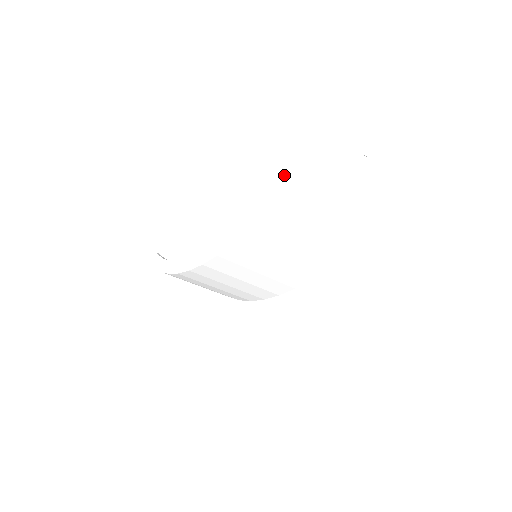
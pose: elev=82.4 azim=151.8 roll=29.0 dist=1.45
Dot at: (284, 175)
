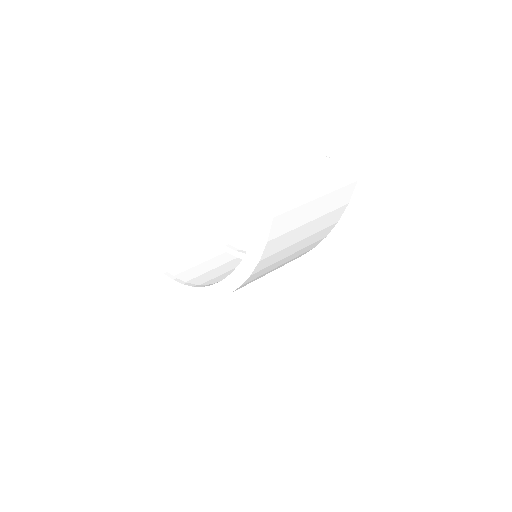
Dot at: (256, 228)
